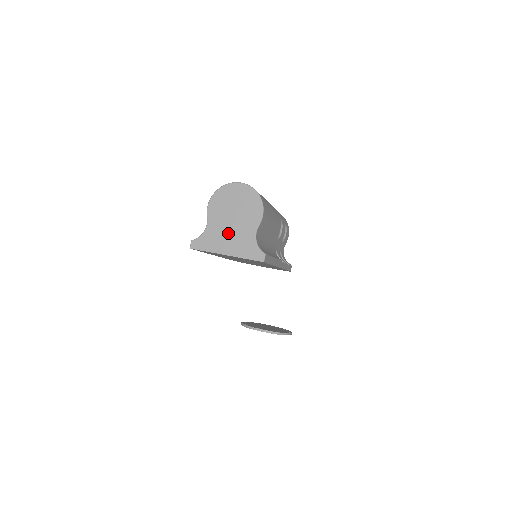
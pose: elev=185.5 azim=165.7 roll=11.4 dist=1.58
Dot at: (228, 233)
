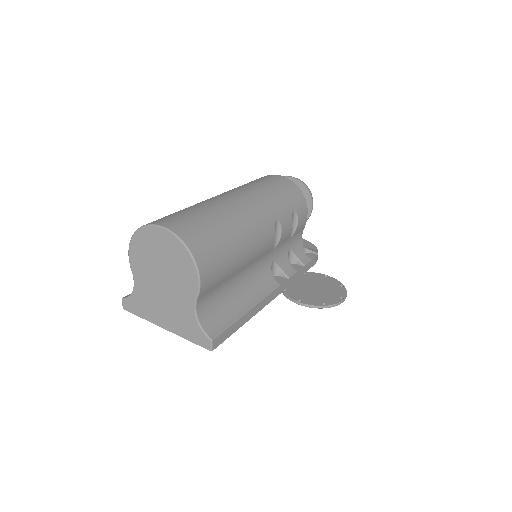
Dot at: (161, 300)
